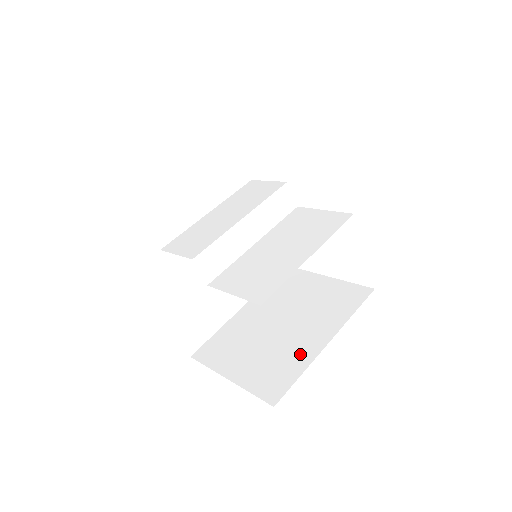
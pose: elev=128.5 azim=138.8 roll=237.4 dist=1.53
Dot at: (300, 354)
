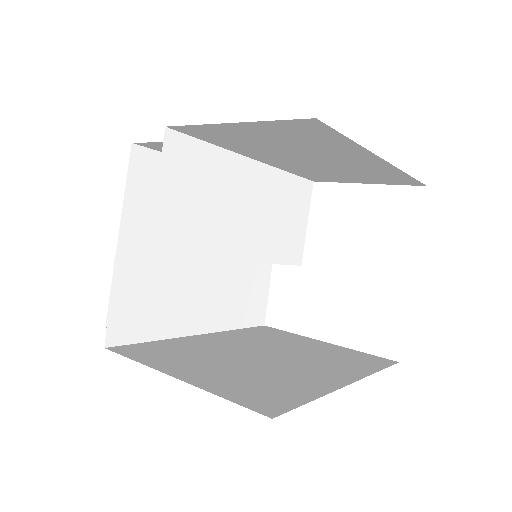
Dot at: occluded
